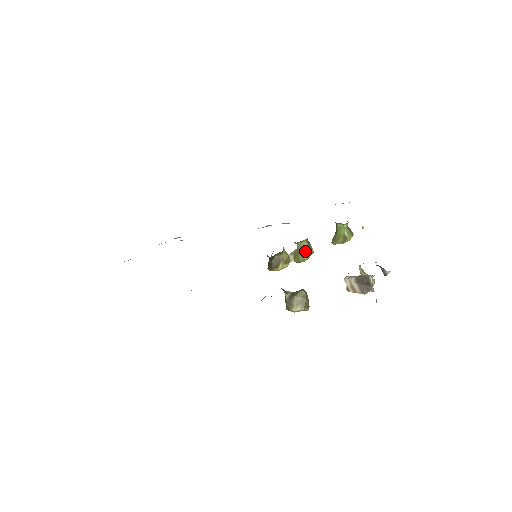
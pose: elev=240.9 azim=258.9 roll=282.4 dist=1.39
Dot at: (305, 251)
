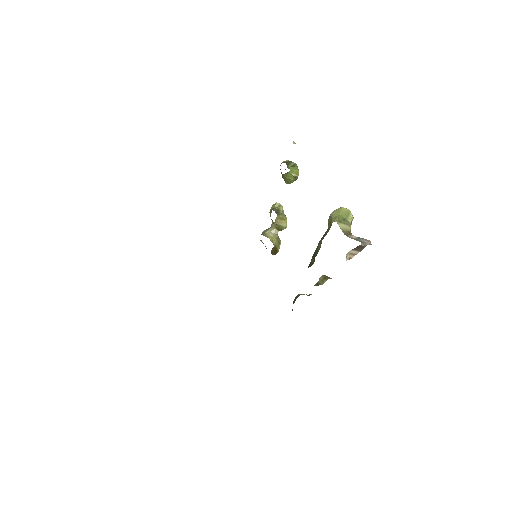
Dot at: (282, 221)
